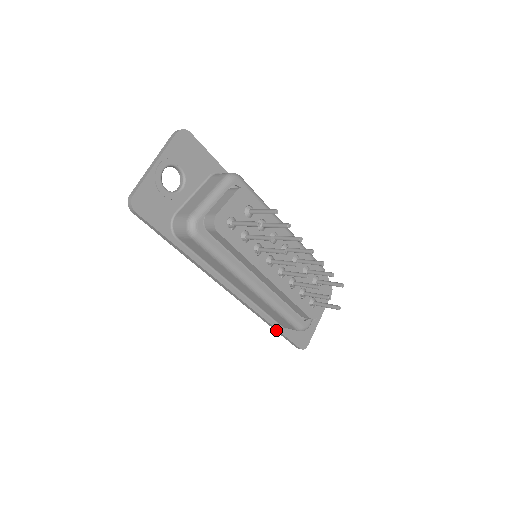
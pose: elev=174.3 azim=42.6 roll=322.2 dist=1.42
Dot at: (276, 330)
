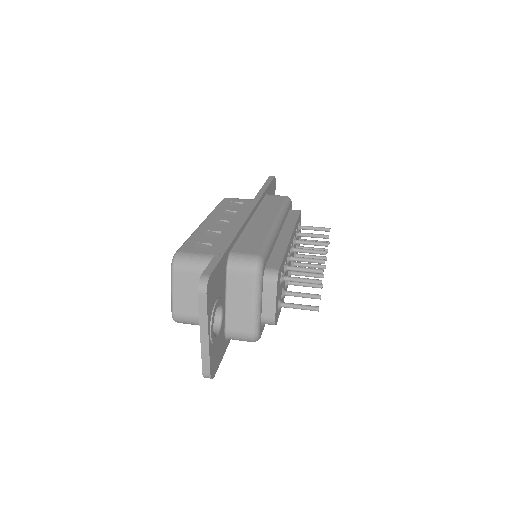
Dot at: occluded
